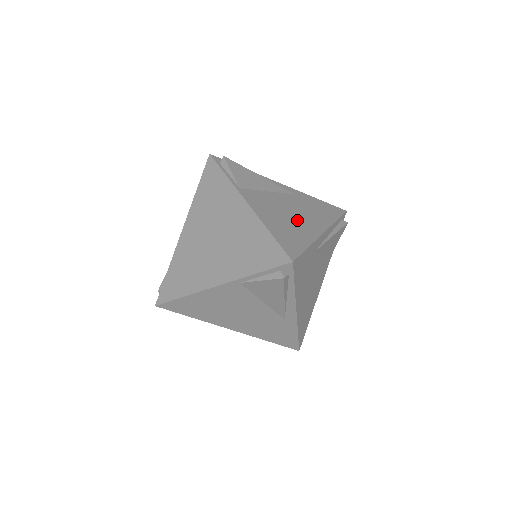
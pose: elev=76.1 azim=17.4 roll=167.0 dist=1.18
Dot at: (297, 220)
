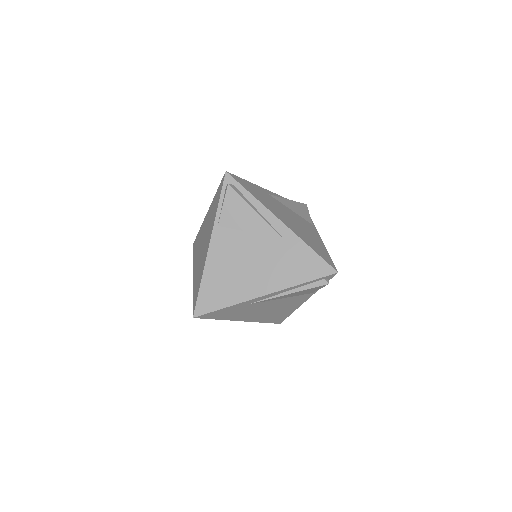
Dot at: (246, 275)
